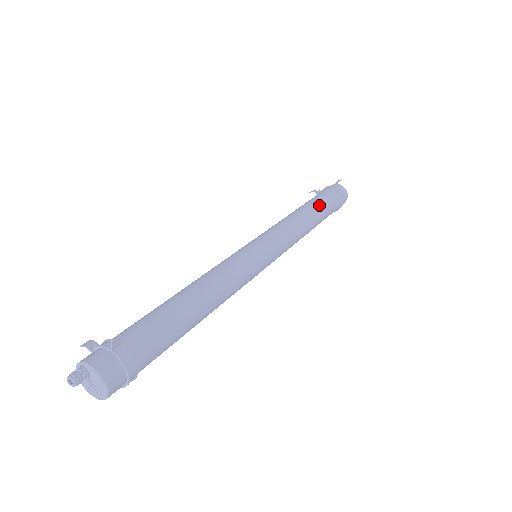
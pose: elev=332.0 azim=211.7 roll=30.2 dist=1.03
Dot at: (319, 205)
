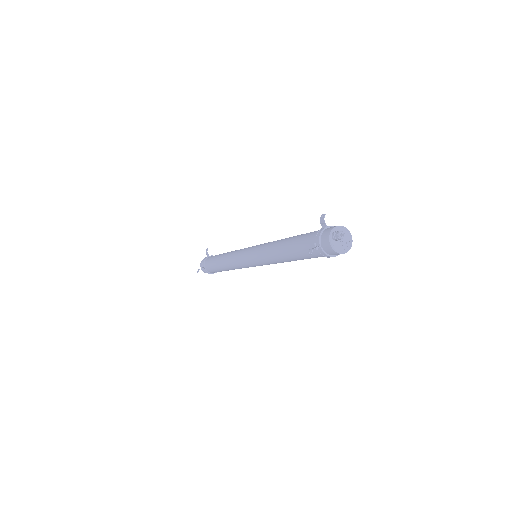
Dot at: occluded
